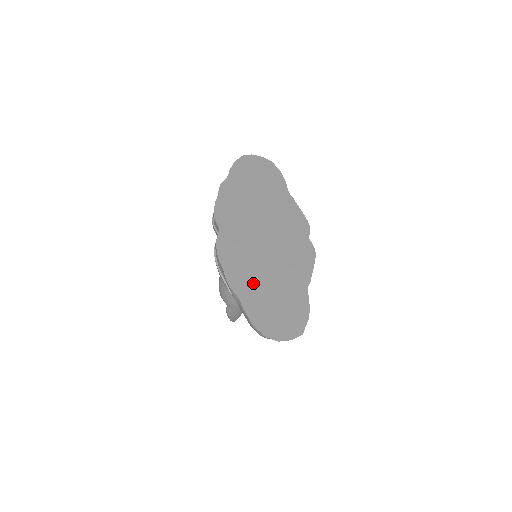
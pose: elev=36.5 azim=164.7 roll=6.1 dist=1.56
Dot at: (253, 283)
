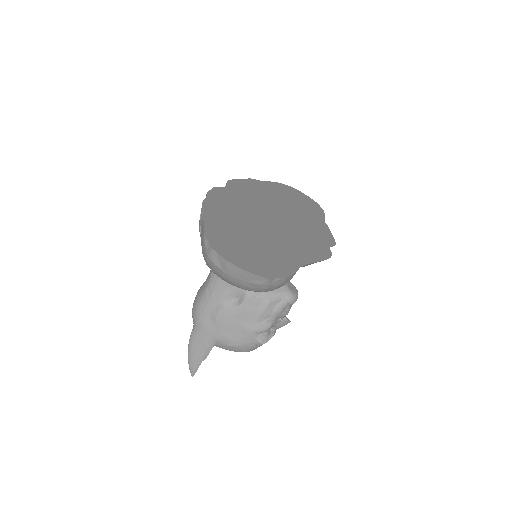
Dot at: (234, 221)
